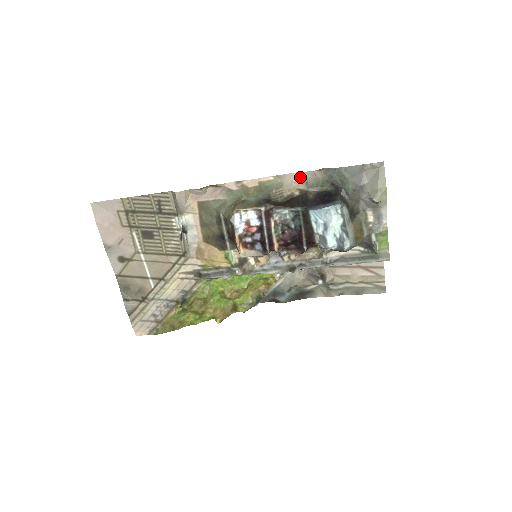
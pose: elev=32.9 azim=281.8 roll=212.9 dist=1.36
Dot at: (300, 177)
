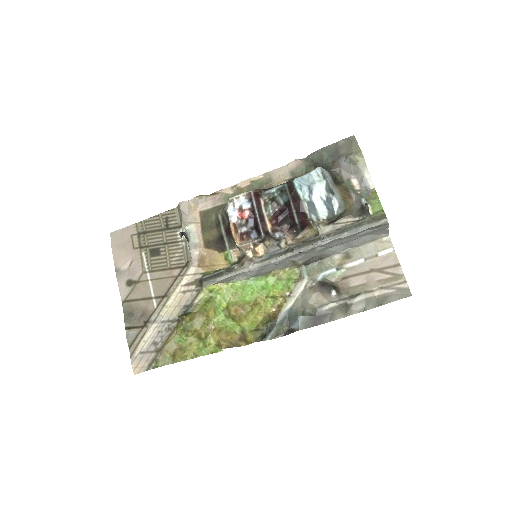
Dot at: (286, 170)
